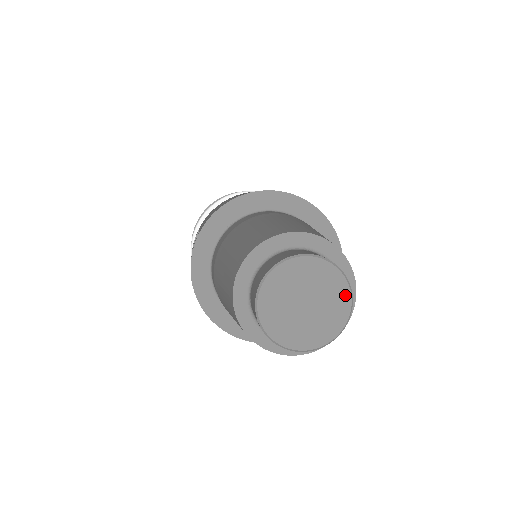
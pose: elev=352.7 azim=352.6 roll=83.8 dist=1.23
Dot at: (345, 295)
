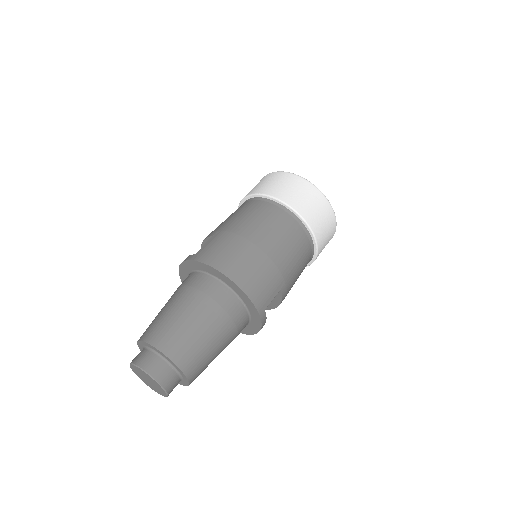
Dot at: (164, 394)
